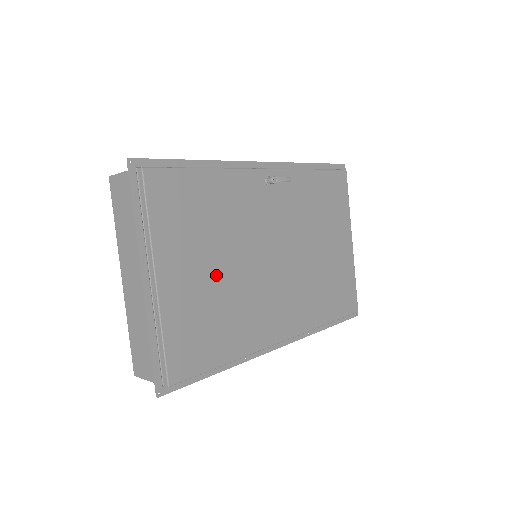
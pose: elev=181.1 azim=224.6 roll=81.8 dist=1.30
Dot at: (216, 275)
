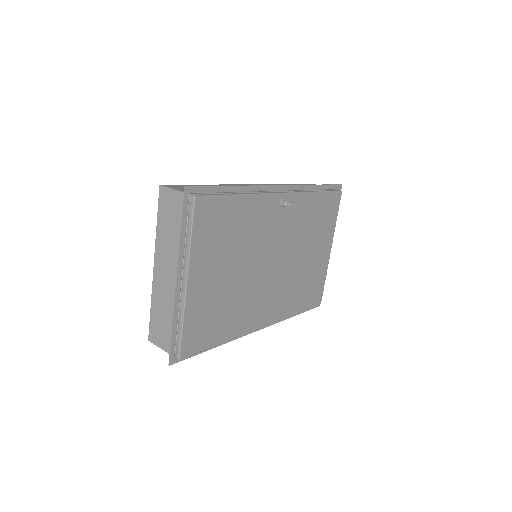
Dot at: (228, 278)
